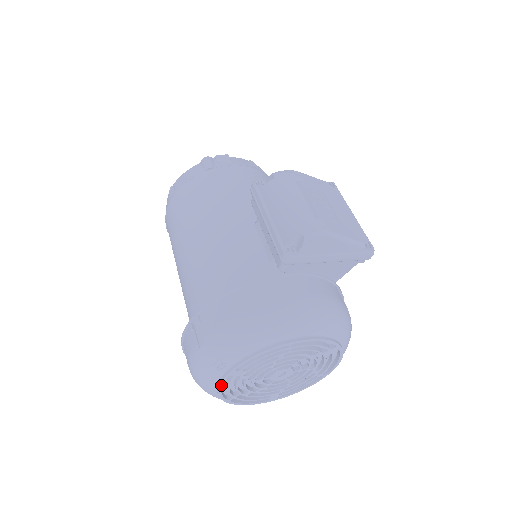
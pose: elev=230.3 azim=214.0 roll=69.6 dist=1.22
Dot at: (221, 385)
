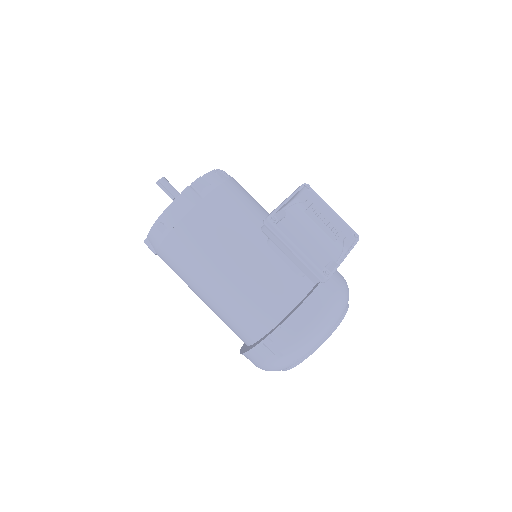
Dot at: (291, 368)
